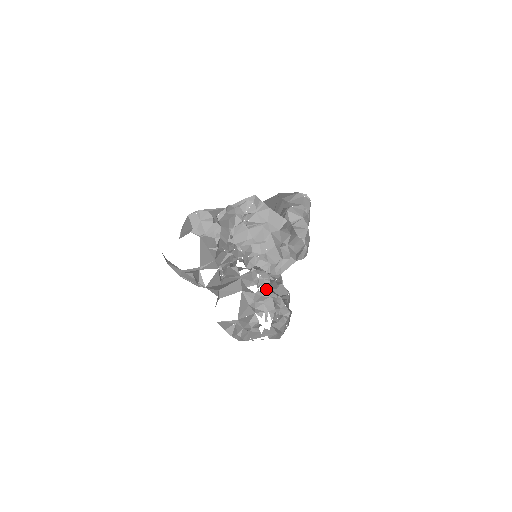
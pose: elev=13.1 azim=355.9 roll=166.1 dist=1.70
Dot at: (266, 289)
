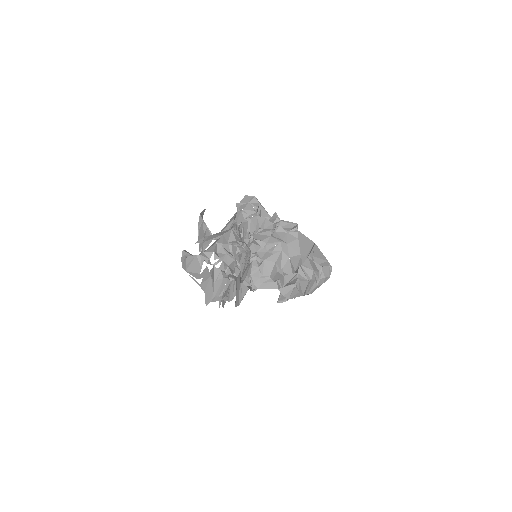
Dot at: (238, 253)
